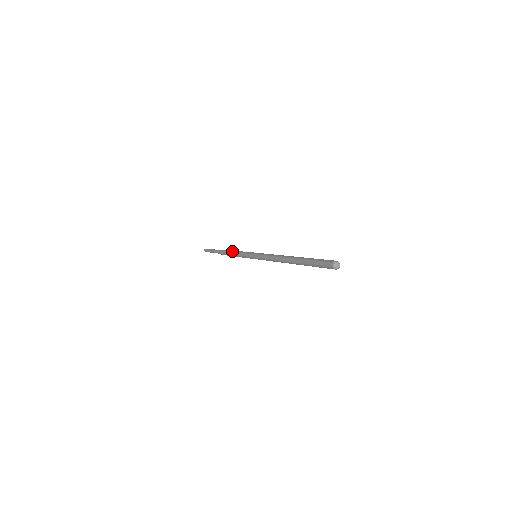
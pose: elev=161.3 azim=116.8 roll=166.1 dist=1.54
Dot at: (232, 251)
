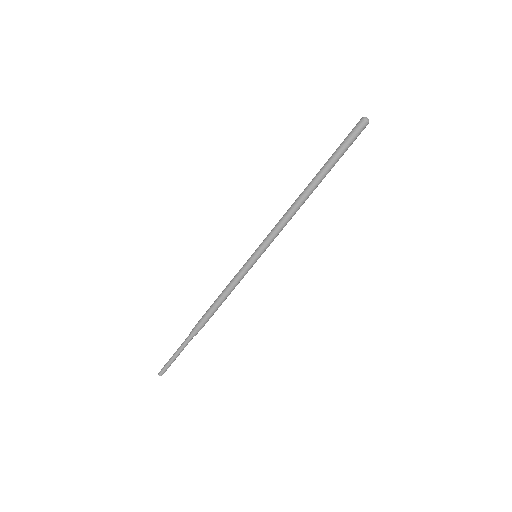
Dot at: (214, 301)
